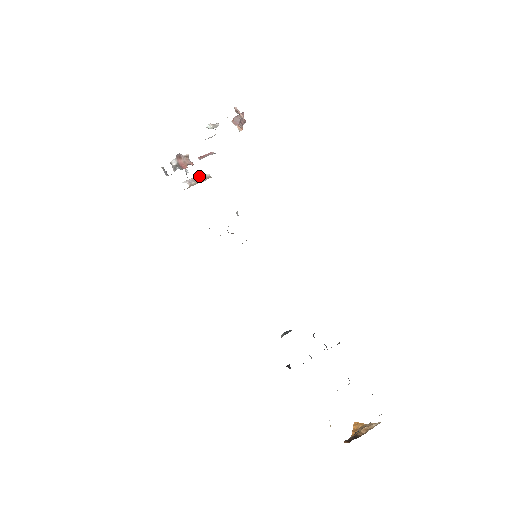
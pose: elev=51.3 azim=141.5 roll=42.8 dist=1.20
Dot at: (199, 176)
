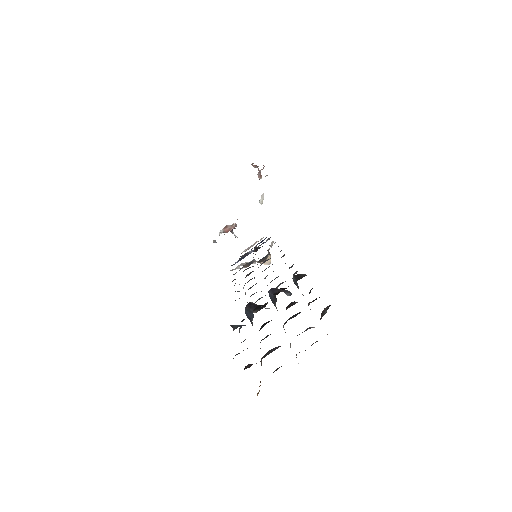
Dot at: (256, 242)
